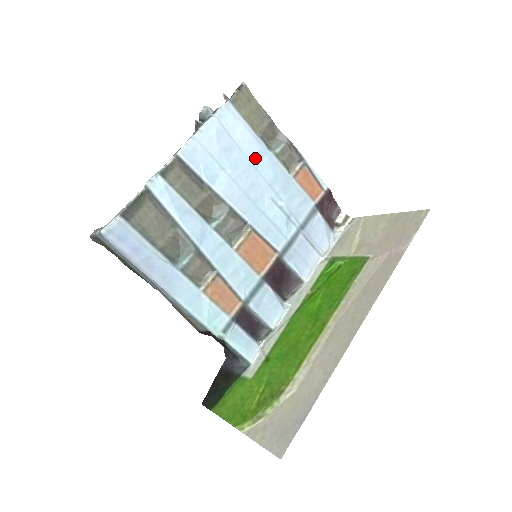
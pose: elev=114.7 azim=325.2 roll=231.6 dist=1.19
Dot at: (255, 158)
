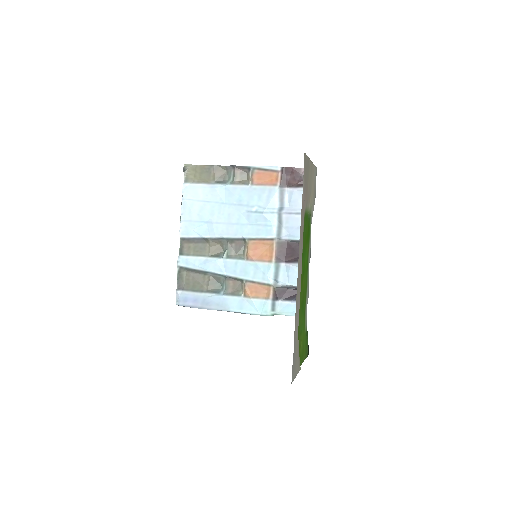
Dot at: (220, 198)
